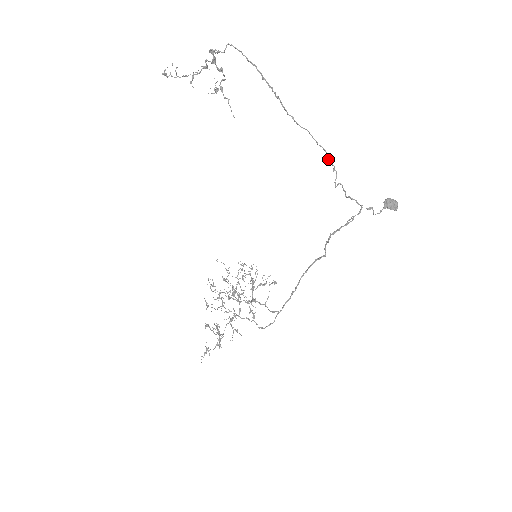
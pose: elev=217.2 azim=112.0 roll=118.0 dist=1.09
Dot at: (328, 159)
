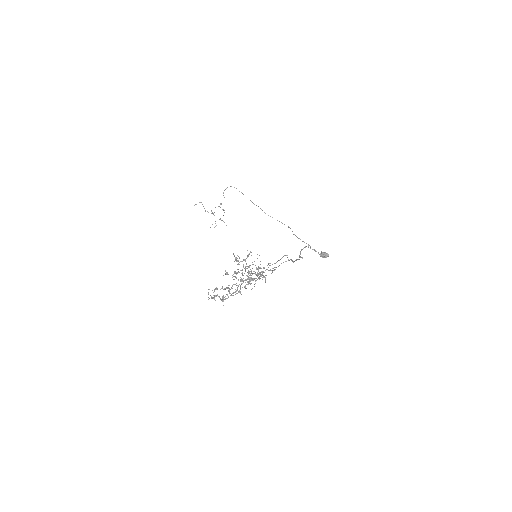
Dot at: (284, 224)
